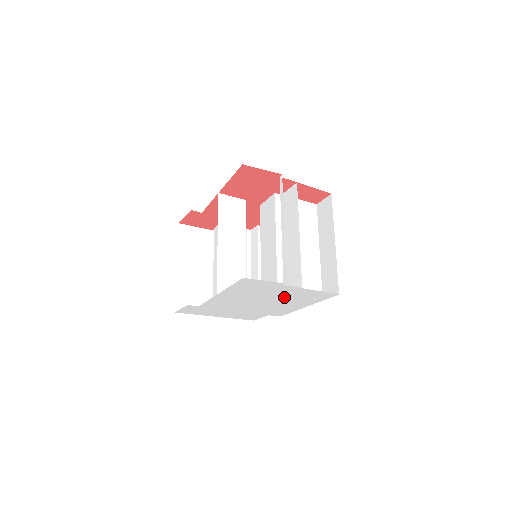
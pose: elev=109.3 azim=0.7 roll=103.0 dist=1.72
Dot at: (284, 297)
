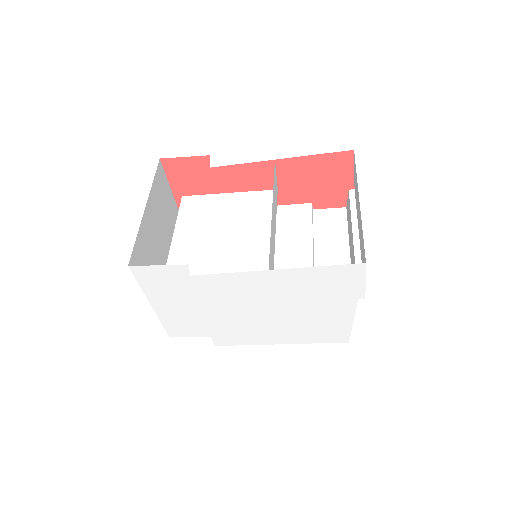
Dot at: (305, 317)
